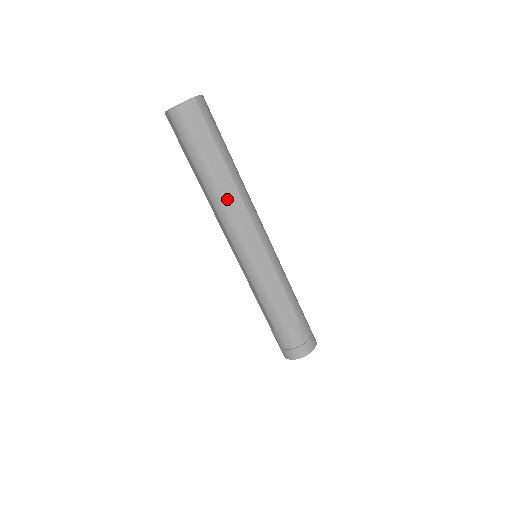
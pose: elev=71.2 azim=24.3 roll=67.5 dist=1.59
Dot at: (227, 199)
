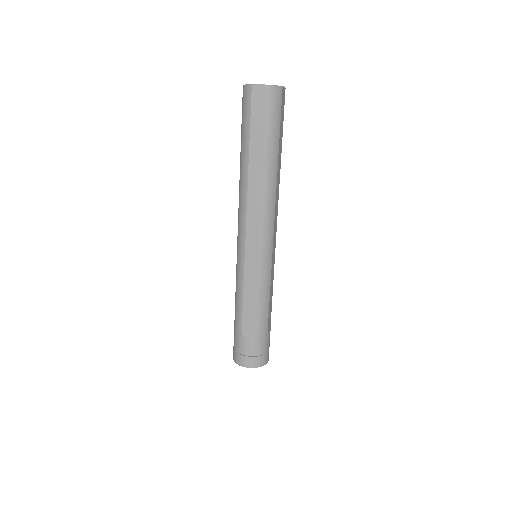
Dot at: (248, 191)
